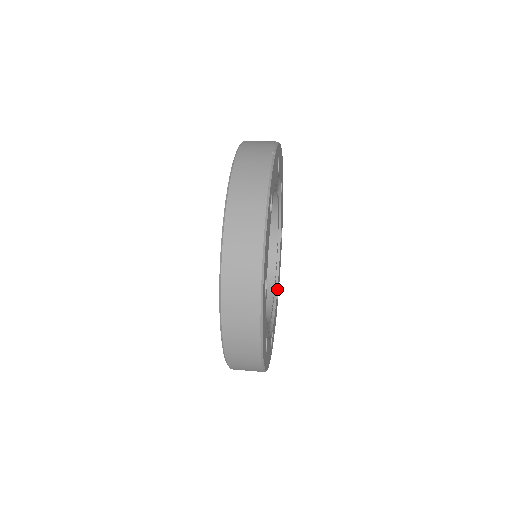
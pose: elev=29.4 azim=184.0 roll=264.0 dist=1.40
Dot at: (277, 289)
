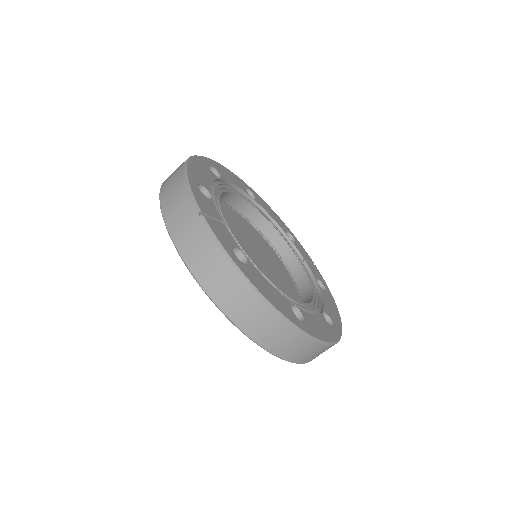
Dot at: (287, 235)
